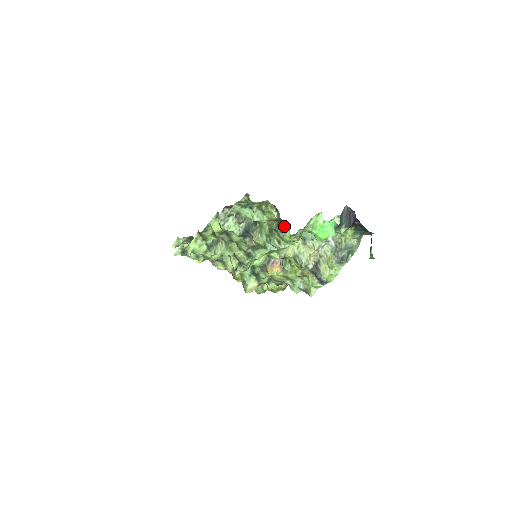
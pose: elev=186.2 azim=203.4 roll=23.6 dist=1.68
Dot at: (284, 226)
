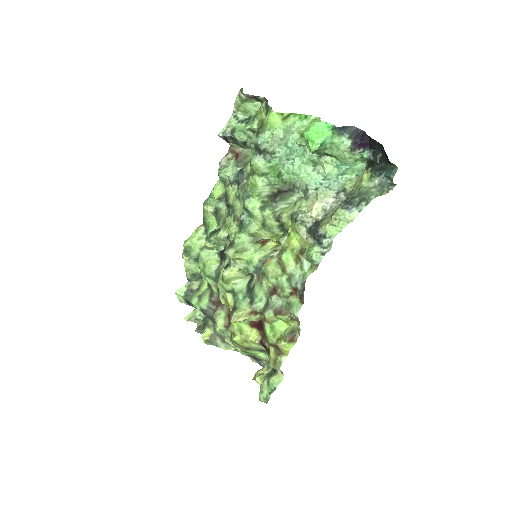
Dot at: occluded
